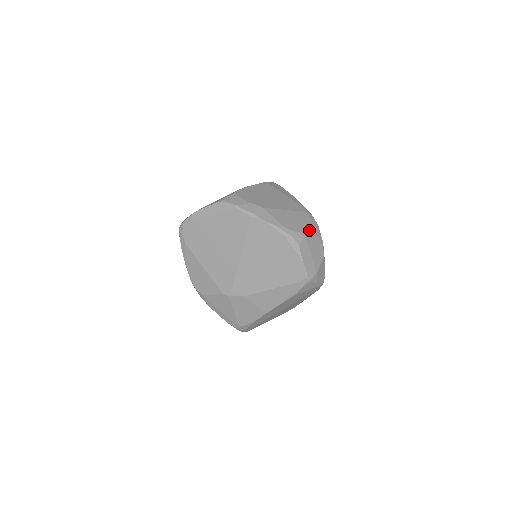
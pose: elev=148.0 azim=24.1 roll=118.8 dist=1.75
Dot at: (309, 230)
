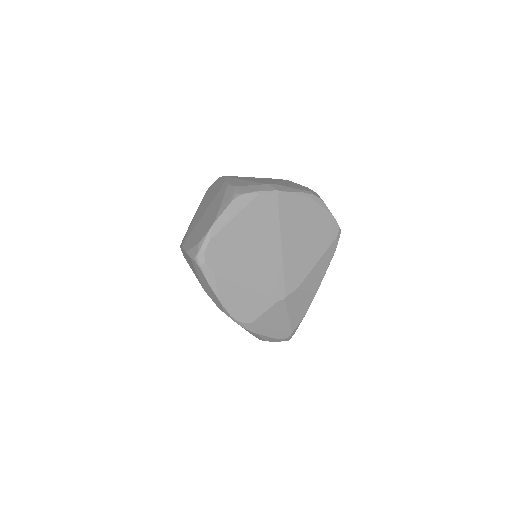
Dot at: occluded
